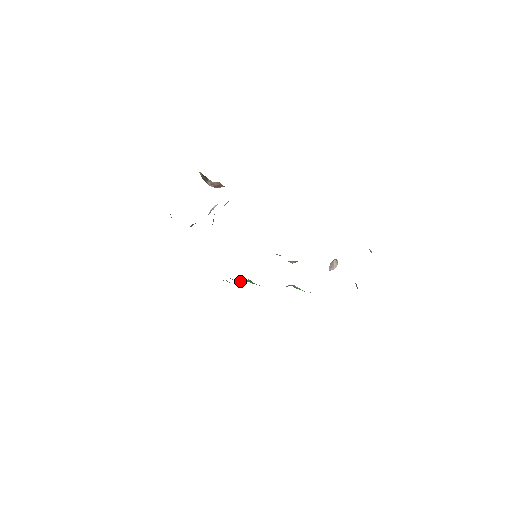
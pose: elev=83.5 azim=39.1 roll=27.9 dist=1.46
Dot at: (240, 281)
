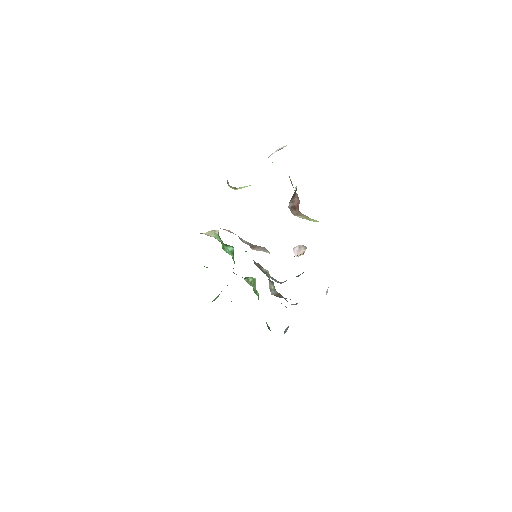
Dot at: (226, 250)
